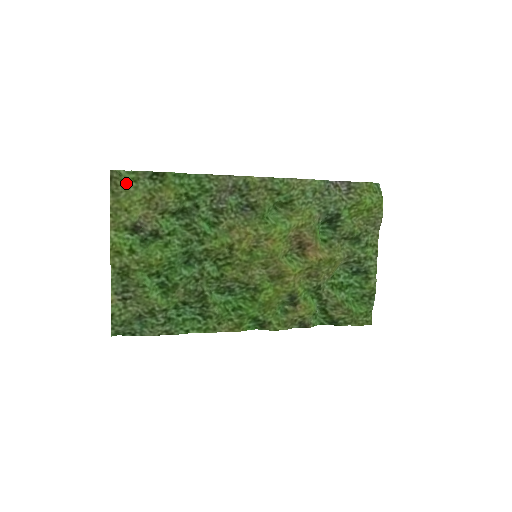
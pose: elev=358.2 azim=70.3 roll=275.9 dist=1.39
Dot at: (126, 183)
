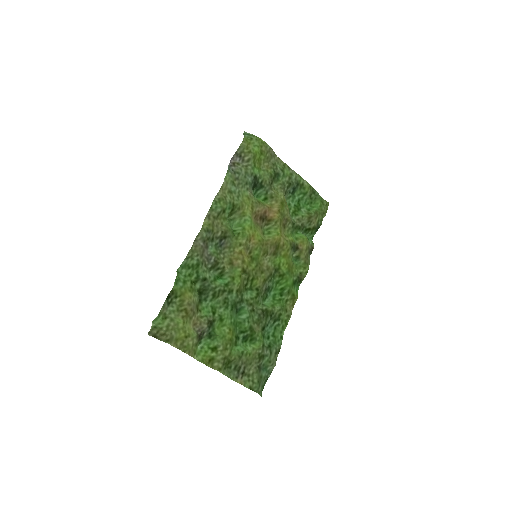
Dot at: (165, 326)
